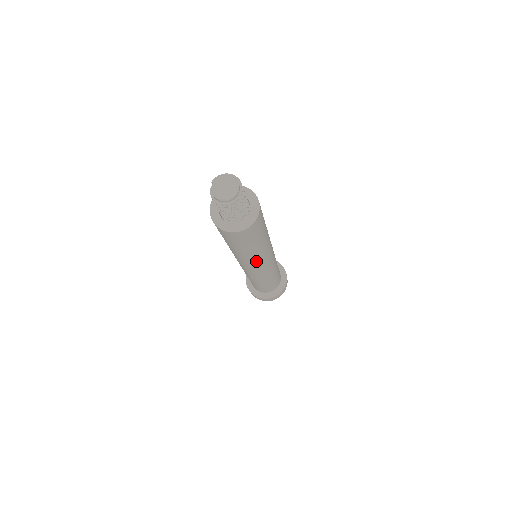
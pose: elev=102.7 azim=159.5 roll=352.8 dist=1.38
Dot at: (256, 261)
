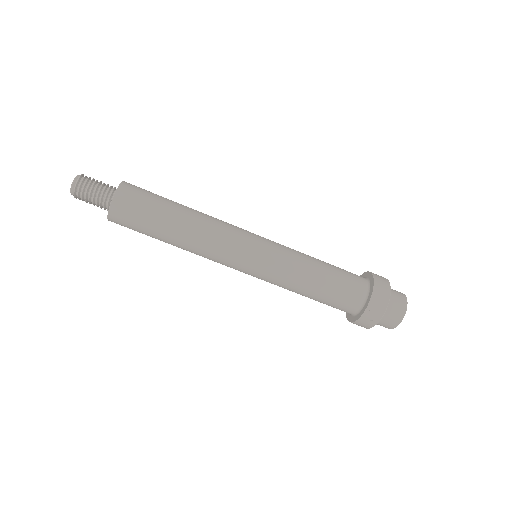
Dot at: (212, 234)
